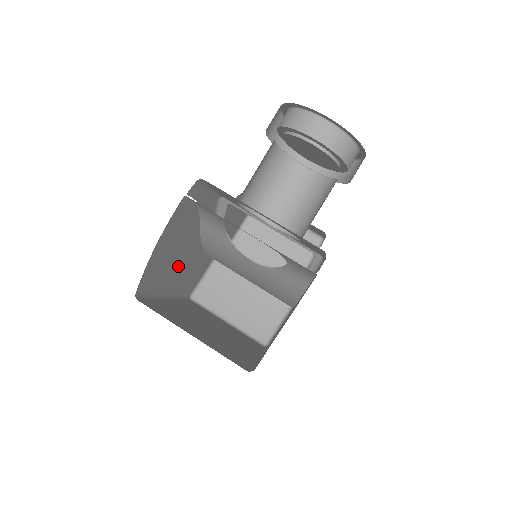
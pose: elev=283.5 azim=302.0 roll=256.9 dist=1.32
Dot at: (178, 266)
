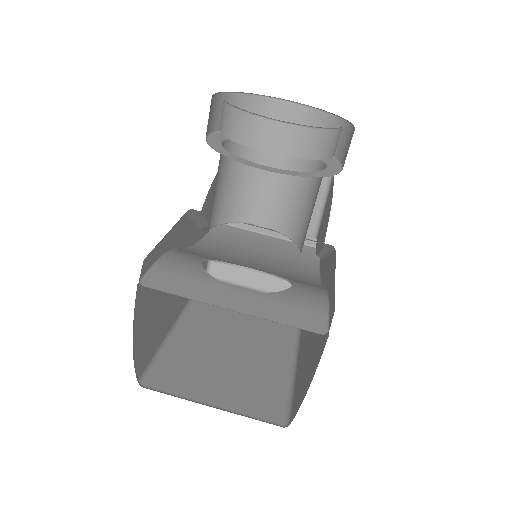
Dot at: (175, 296)
